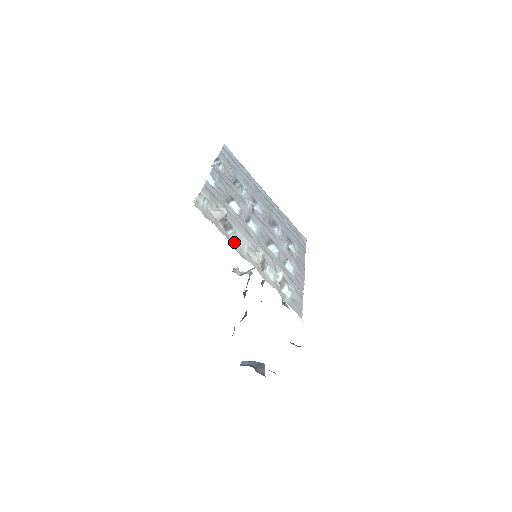
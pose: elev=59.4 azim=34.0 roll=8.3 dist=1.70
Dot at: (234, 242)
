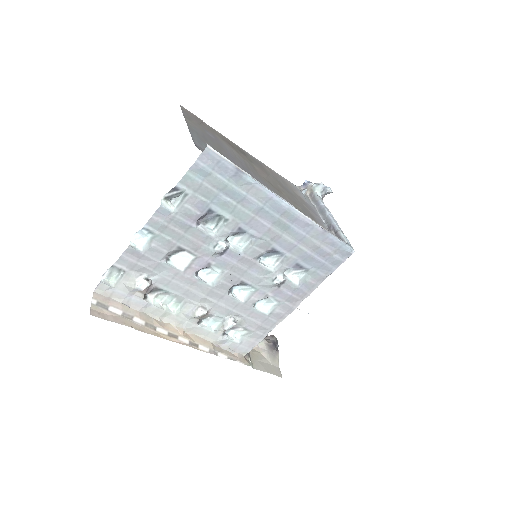
Dot at: (155, 309)
